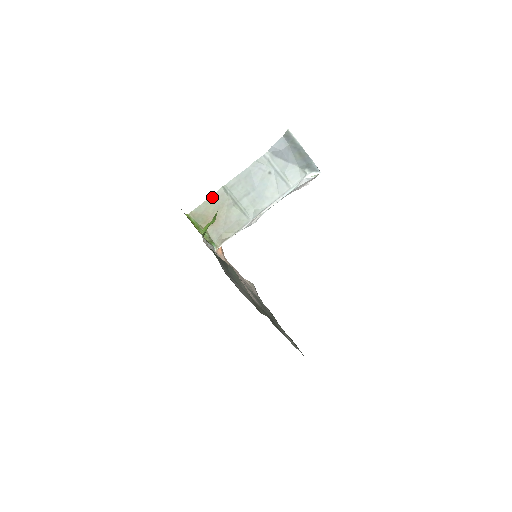
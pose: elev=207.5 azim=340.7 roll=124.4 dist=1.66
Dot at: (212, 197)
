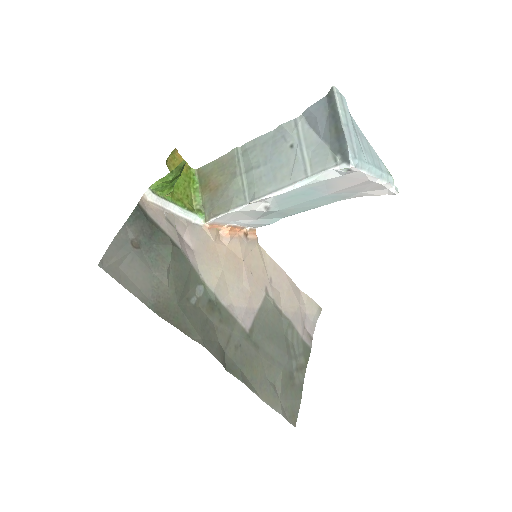
Dot at: (223, 157)
